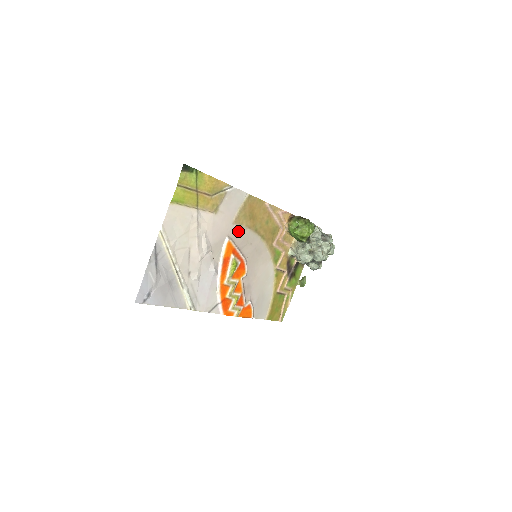
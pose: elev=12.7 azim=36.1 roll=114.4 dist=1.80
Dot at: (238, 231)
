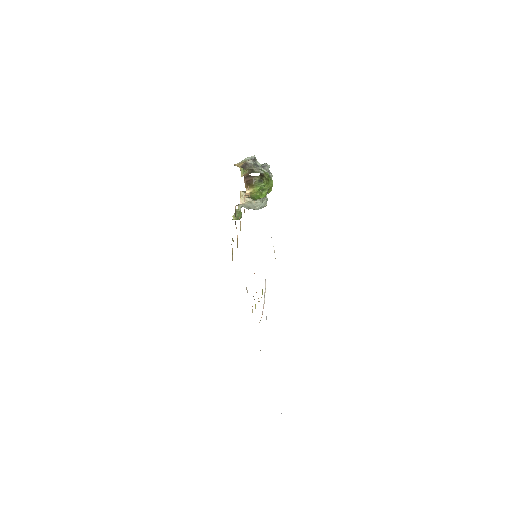
Dot at: occluded
